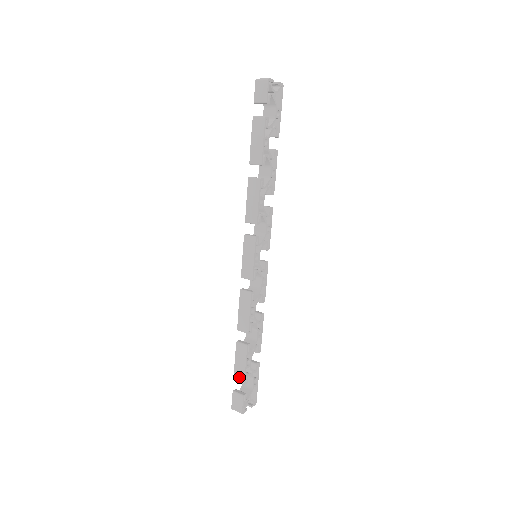
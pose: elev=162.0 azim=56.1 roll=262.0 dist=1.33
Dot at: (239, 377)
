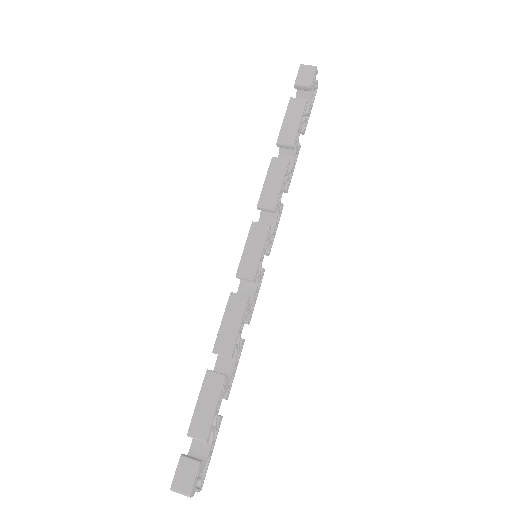
Dot at: (199, 429)
